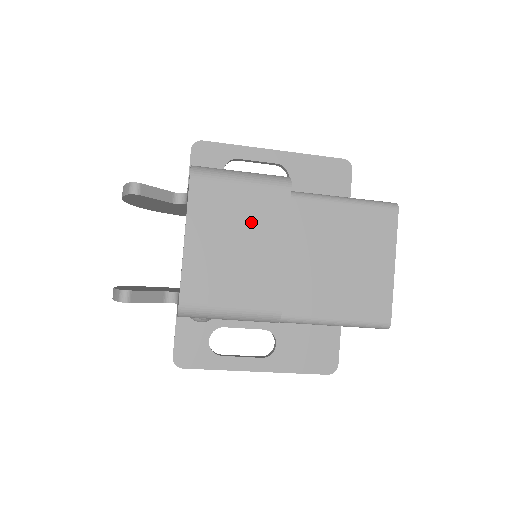
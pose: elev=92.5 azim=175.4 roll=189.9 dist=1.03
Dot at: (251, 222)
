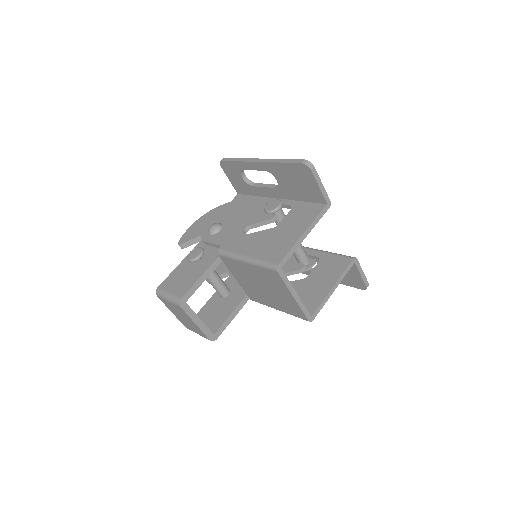
Dot at: (181, 313)
